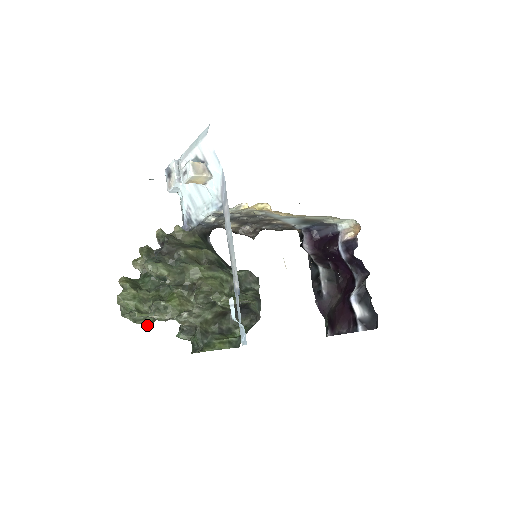
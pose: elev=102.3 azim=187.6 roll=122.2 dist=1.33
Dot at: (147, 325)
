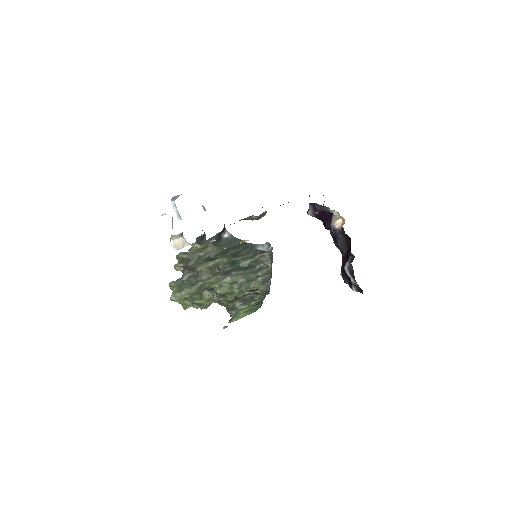
Dot at: occluded
